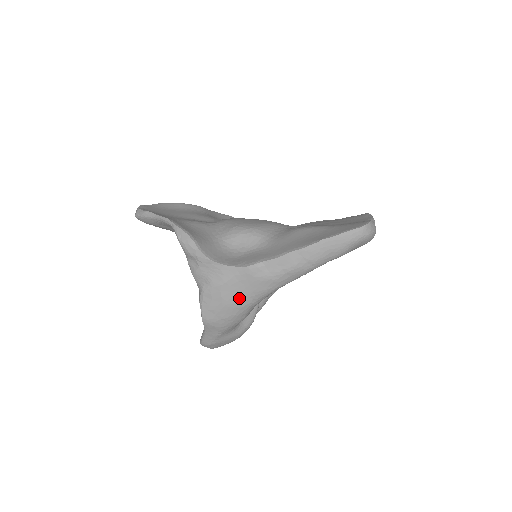
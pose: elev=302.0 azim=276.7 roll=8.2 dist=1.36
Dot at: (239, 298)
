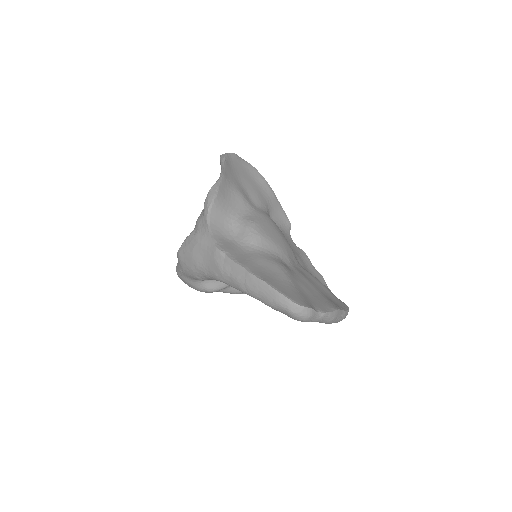
Dot at: (200, 261)
